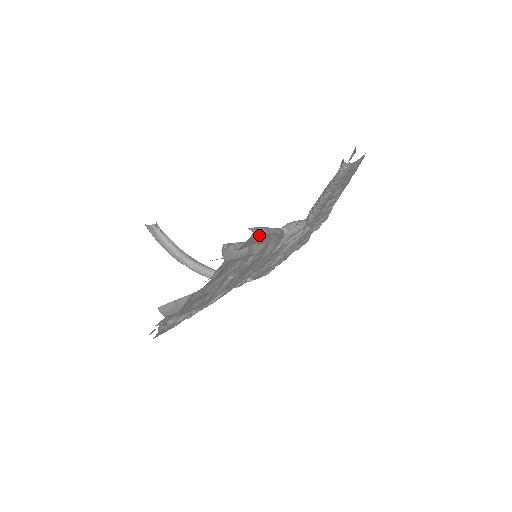
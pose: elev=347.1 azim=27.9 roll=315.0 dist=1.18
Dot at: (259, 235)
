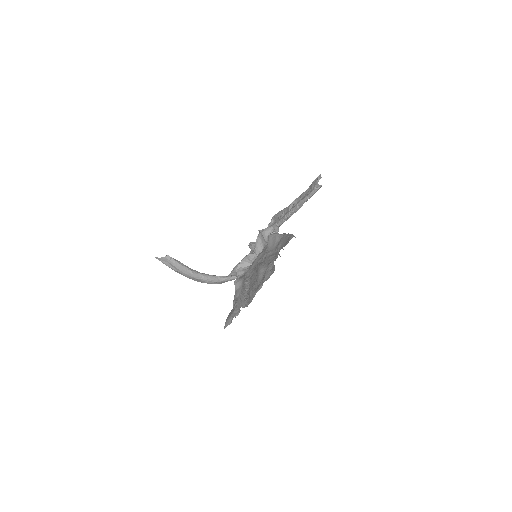
Dot at: occluded
